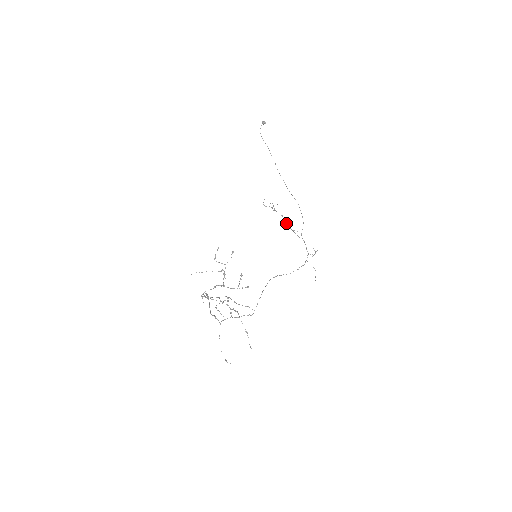
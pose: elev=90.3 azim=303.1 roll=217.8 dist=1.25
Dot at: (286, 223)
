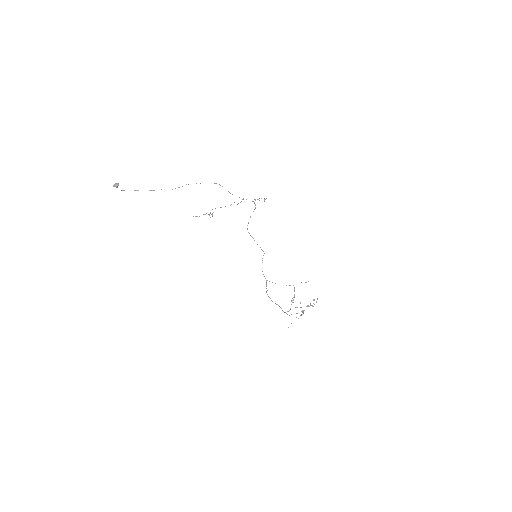
Dot at: occluded
